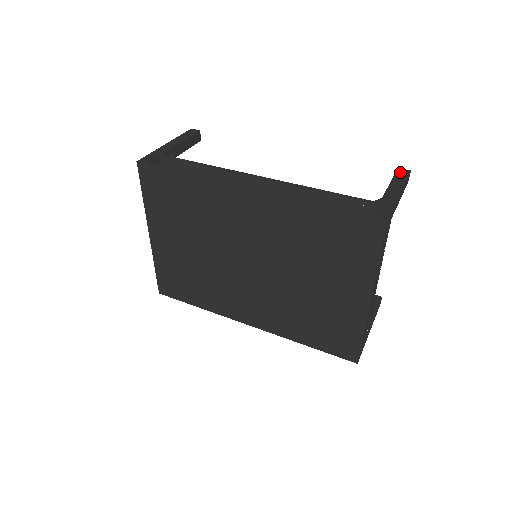
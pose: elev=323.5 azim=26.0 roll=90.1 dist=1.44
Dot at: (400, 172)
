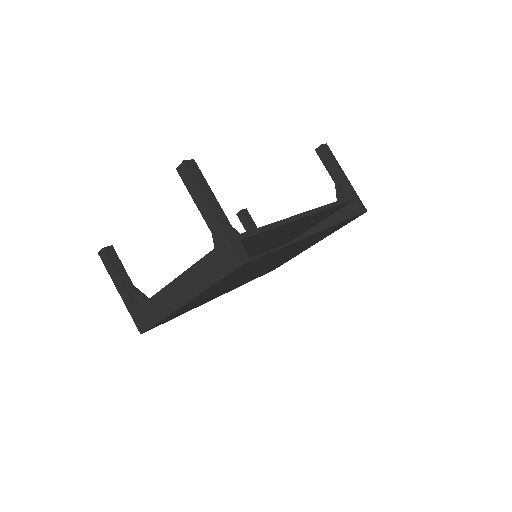
Dot at: (327, 150)
